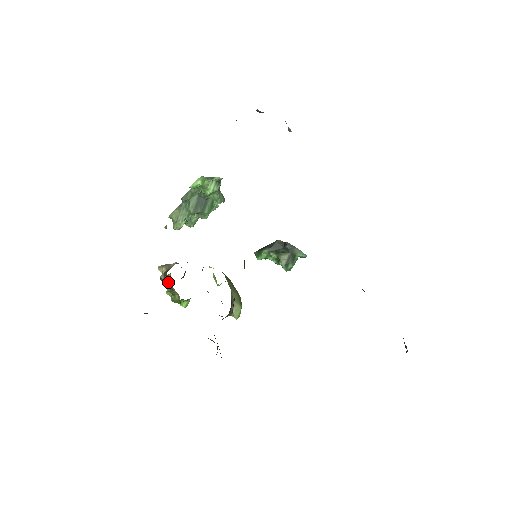
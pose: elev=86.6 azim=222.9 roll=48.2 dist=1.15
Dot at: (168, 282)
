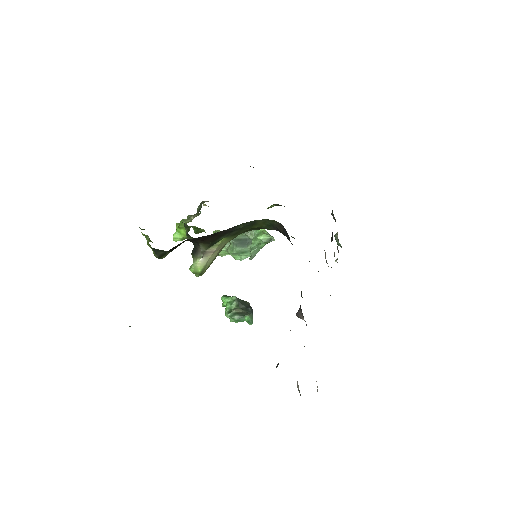
Dot at: occluded
